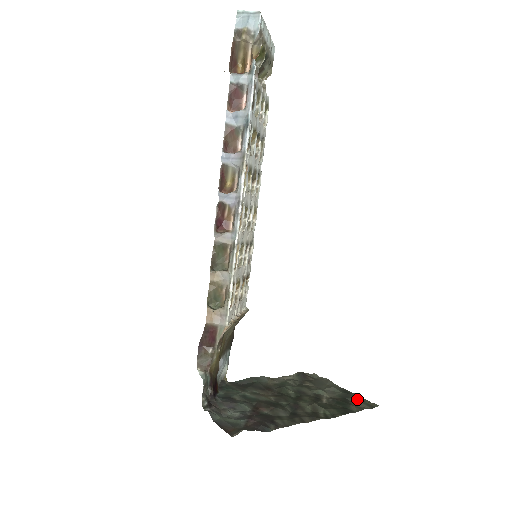
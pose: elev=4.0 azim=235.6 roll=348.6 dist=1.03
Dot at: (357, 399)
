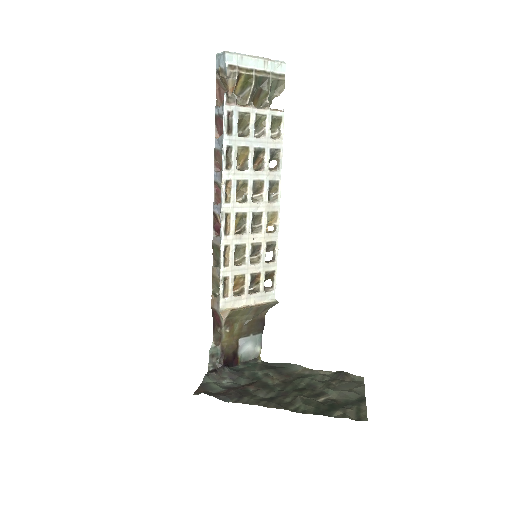
Dot at: (357, 408)
